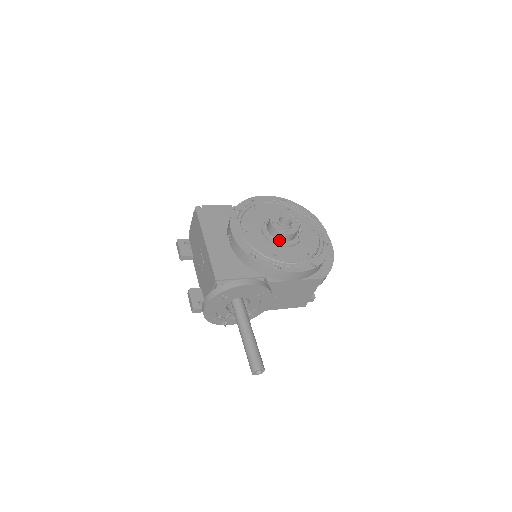
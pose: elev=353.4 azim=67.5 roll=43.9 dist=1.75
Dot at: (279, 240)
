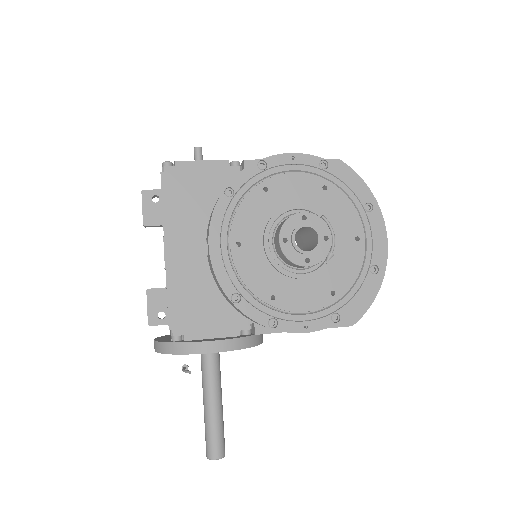
Dot at: (290, 265)
